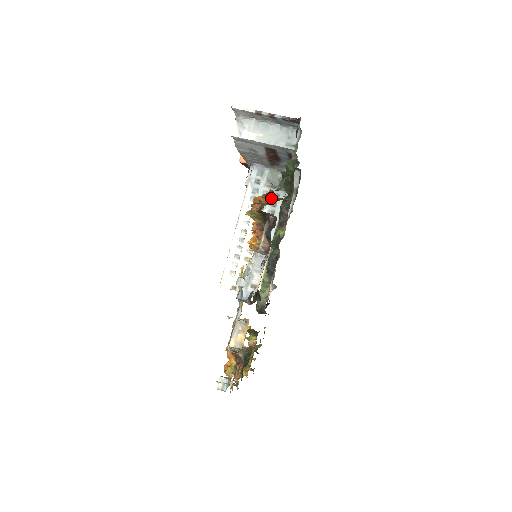
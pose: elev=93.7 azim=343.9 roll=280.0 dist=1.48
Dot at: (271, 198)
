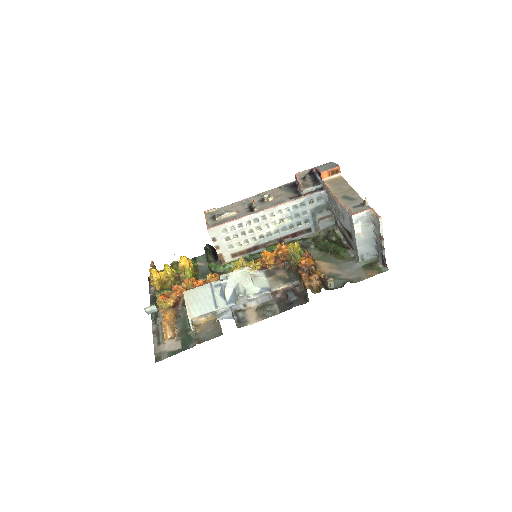
Dot at: (320, 289)
